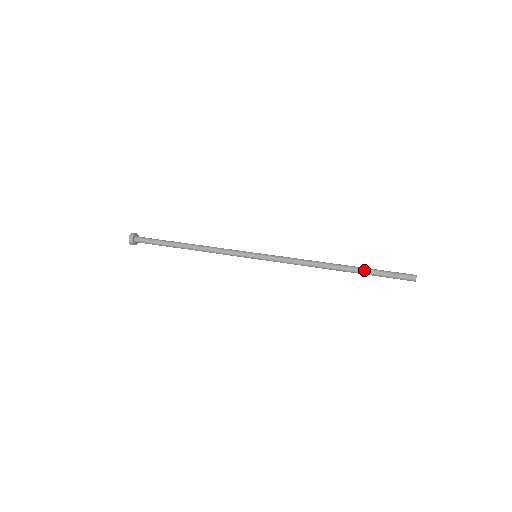
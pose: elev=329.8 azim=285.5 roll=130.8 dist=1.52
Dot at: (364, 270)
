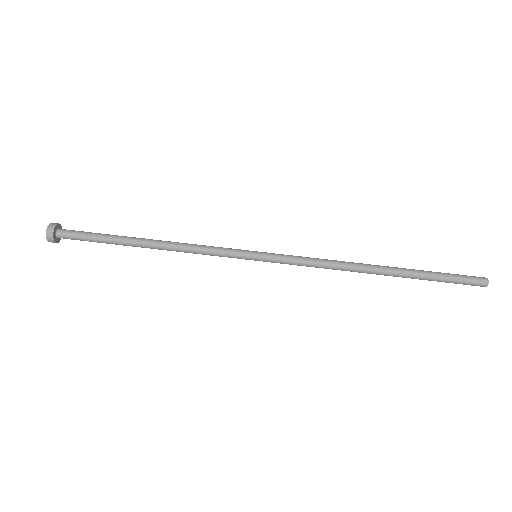
Dot at: (416, 276)
